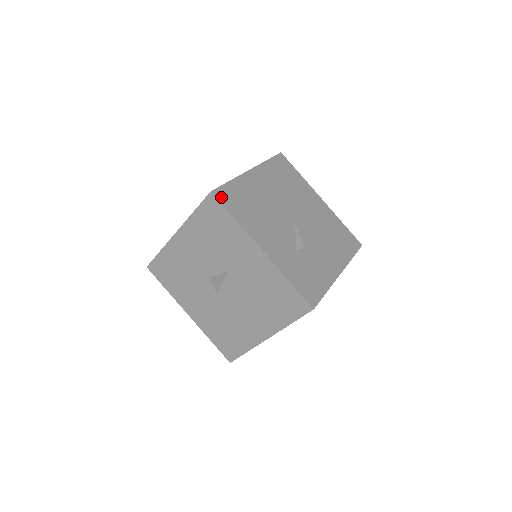
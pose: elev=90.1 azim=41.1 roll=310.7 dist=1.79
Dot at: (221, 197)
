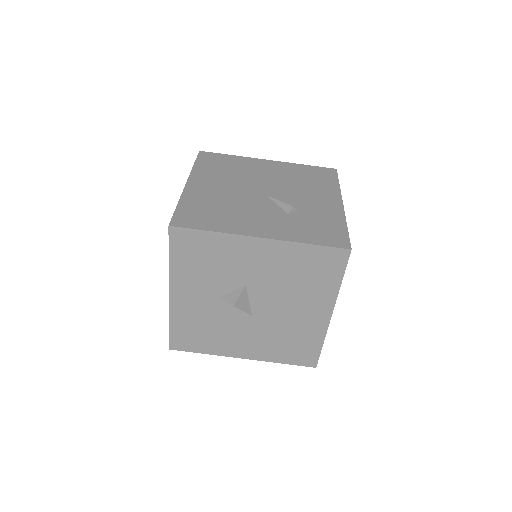
Dot at: (182, 223)
